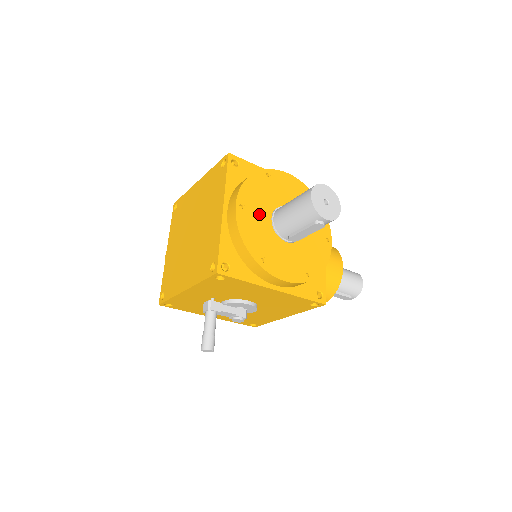
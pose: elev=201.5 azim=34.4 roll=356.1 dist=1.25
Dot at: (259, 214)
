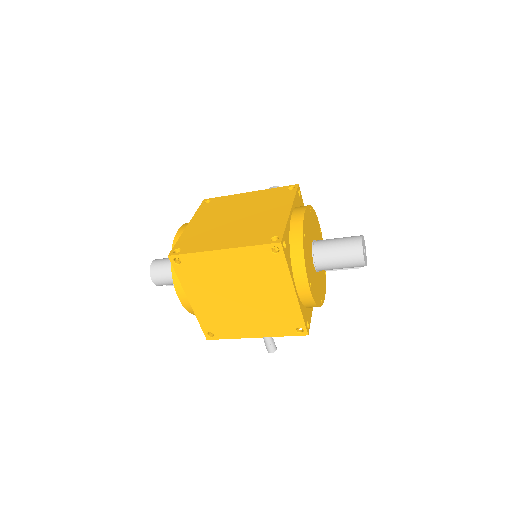
Dot at: (312, 274)
